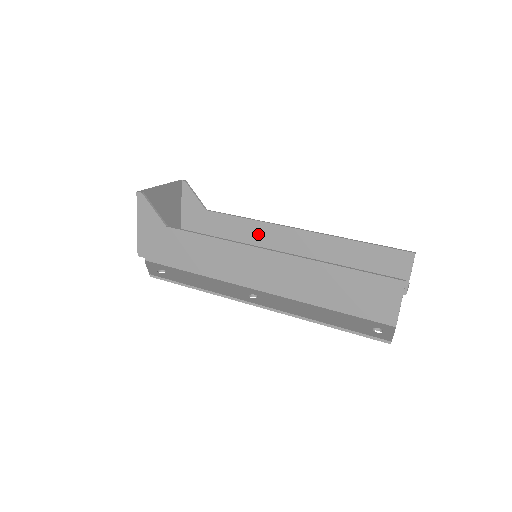
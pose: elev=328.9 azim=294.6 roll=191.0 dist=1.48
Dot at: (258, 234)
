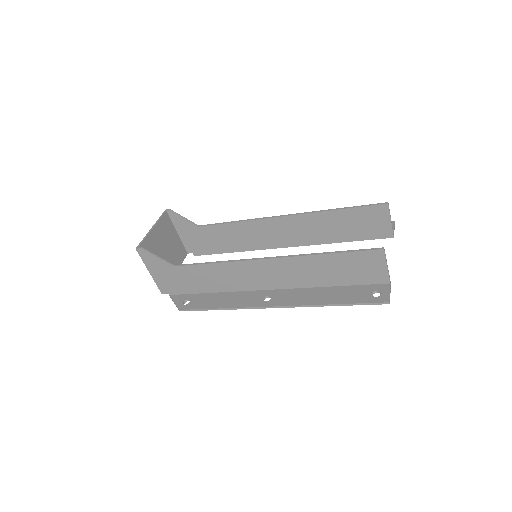
Dot at: (250, 231)
